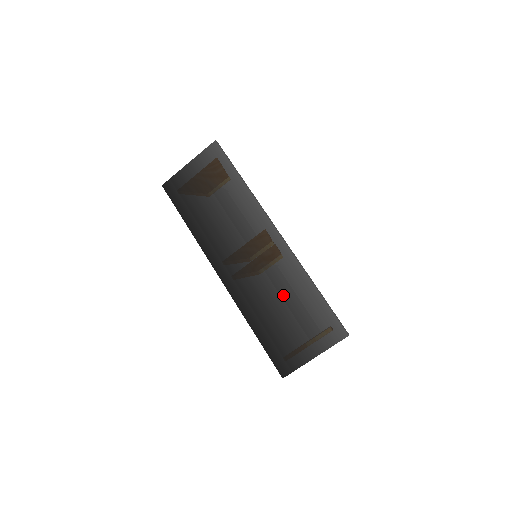
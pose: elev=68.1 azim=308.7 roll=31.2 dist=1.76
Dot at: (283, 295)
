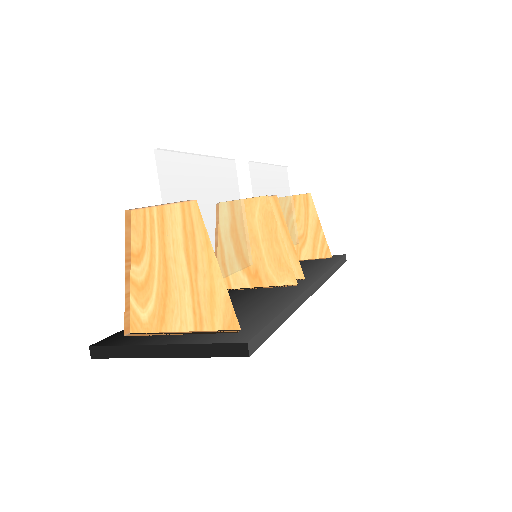
Dot at: occluded
